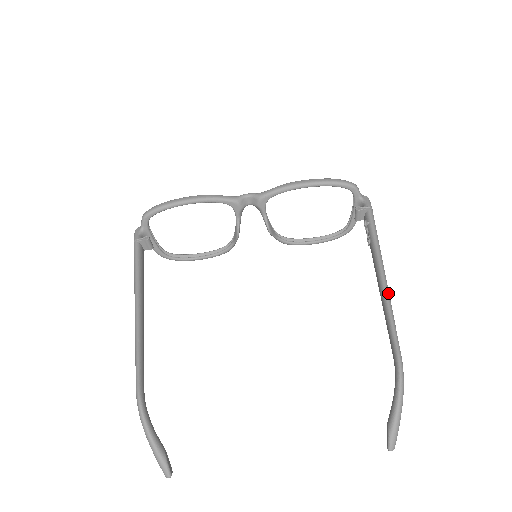
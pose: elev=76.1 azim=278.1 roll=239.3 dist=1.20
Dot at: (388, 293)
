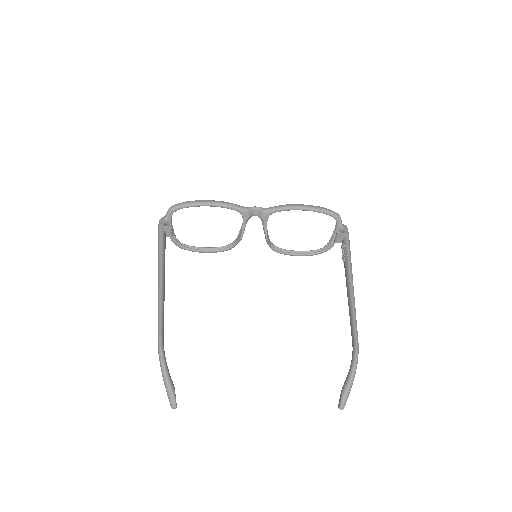
Dot at: (354, 298)
